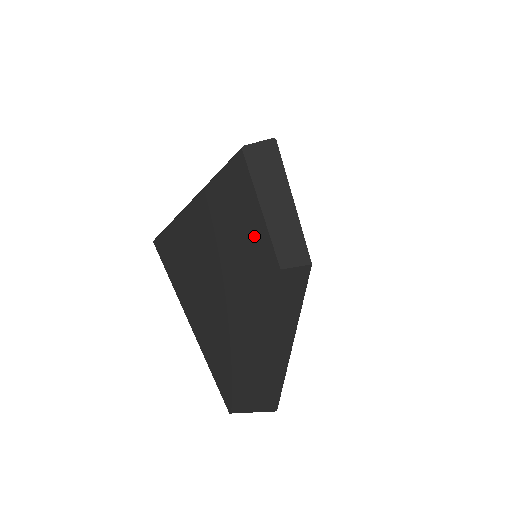
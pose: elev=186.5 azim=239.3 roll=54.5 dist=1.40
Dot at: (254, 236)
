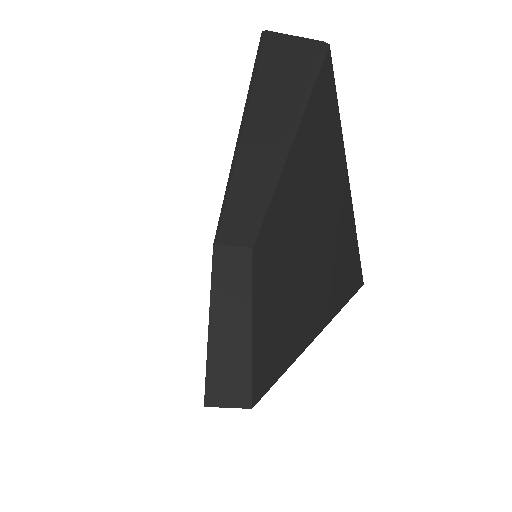
Dot at: occluded
